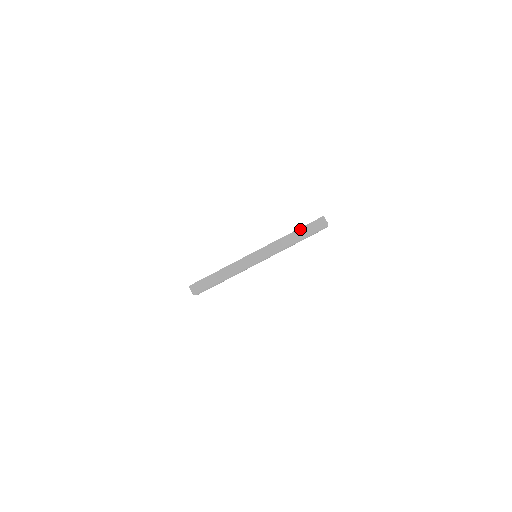
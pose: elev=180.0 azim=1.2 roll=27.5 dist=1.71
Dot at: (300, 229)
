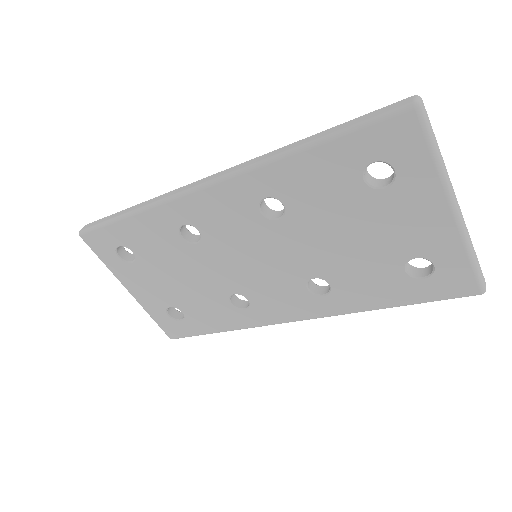
Dot at: occluded
